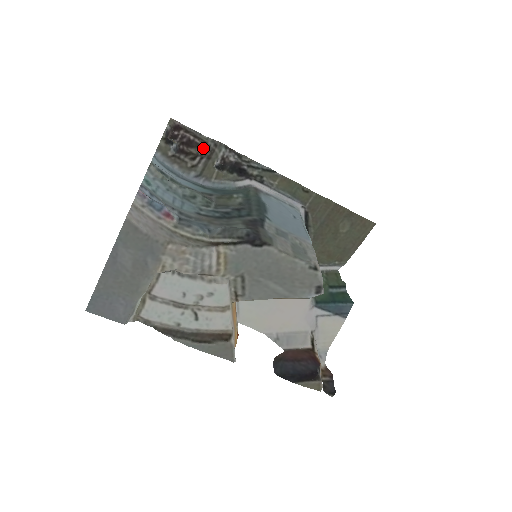
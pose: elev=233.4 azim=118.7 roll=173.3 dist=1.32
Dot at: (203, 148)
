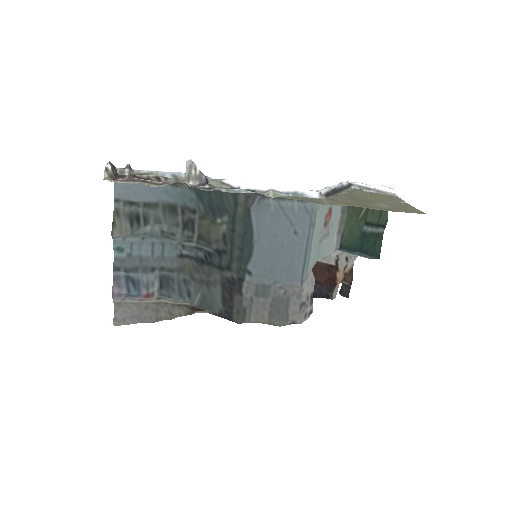
Dot at: (162, 182)
